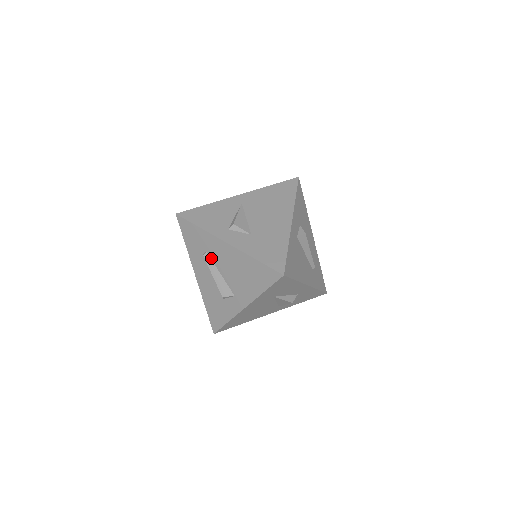
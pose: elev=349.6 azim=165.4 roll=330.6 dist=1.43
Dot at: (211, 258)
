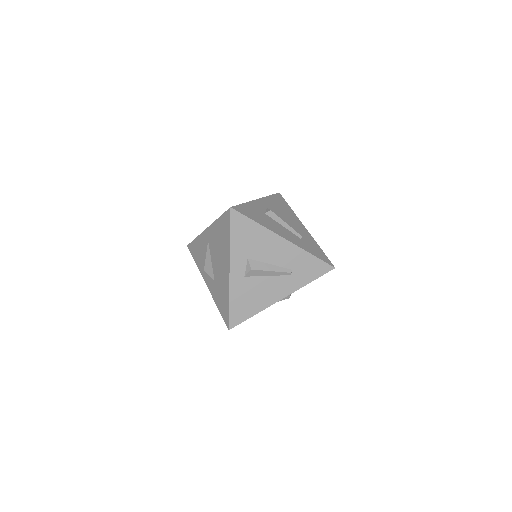
Dot at: occluded
